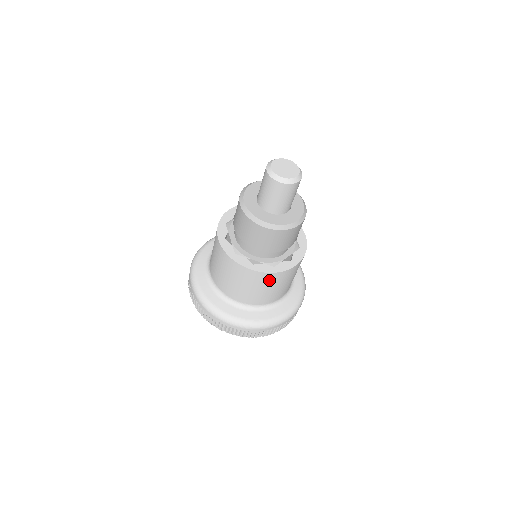
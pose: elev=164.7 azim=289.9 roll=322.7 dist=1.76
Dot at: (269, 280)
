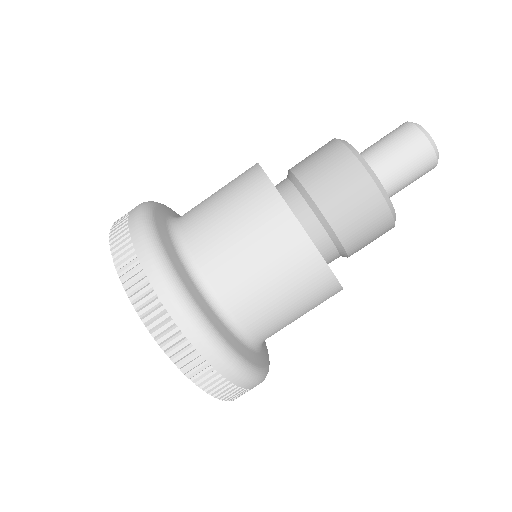
Dot at: (320, 293)
